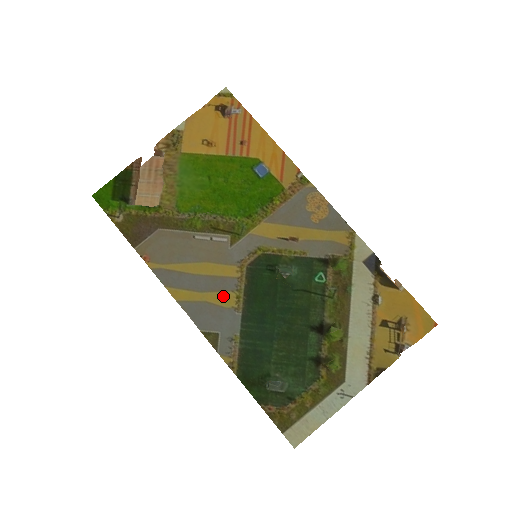
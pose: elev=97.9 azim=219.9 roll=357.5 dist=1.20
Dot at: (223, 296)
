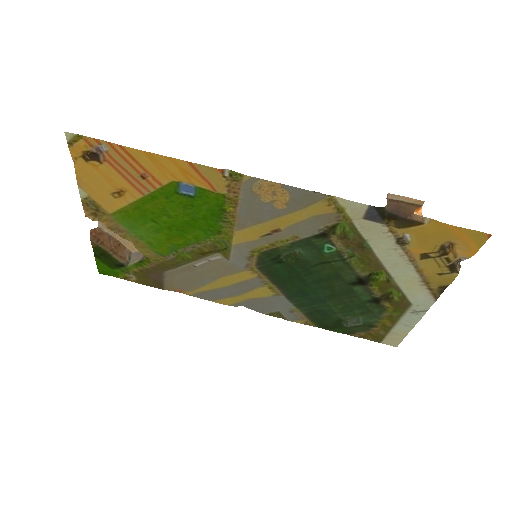
Dot at: (258, 292)
